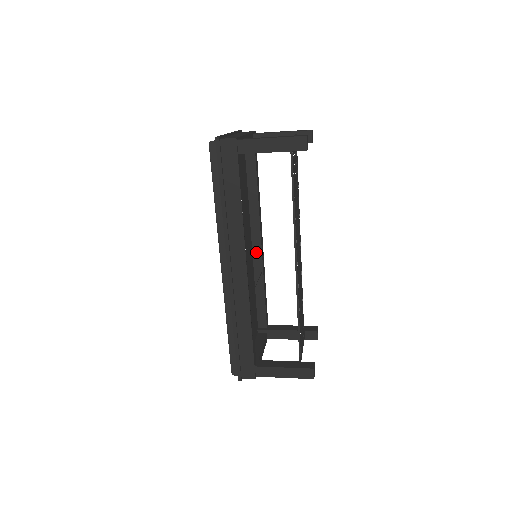
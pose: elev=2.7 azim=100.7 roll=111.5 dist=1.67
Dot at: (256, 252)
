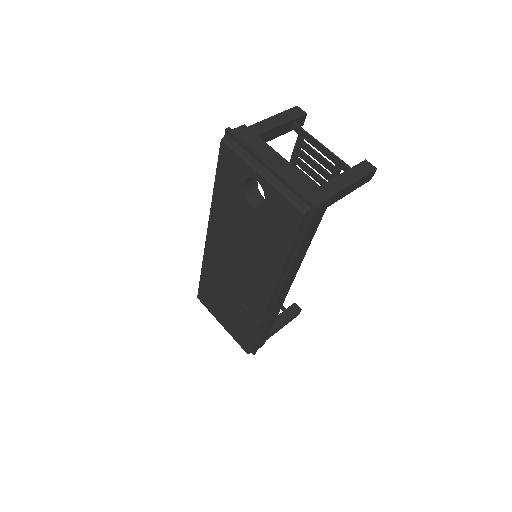
Dot at: occluded
